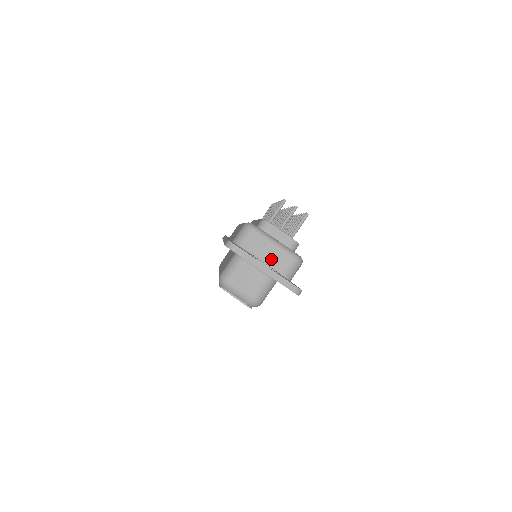
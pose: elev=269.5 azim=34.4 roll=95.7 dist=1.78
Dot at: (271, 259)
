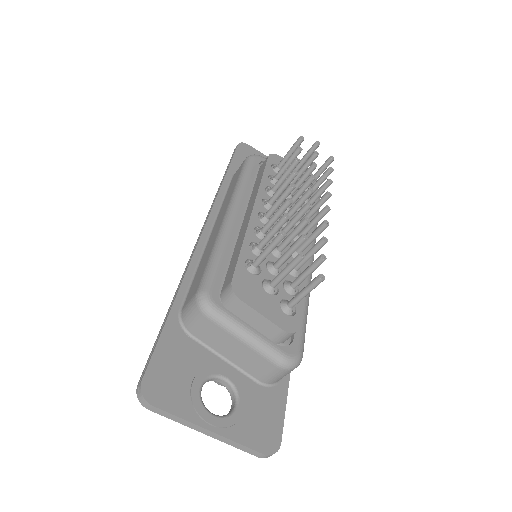
Dot at: (242, 360)
